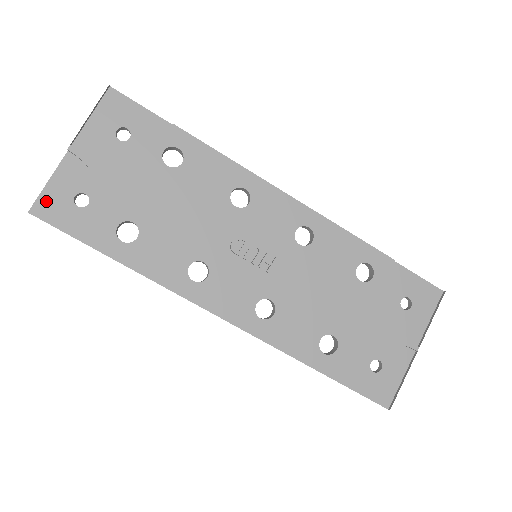
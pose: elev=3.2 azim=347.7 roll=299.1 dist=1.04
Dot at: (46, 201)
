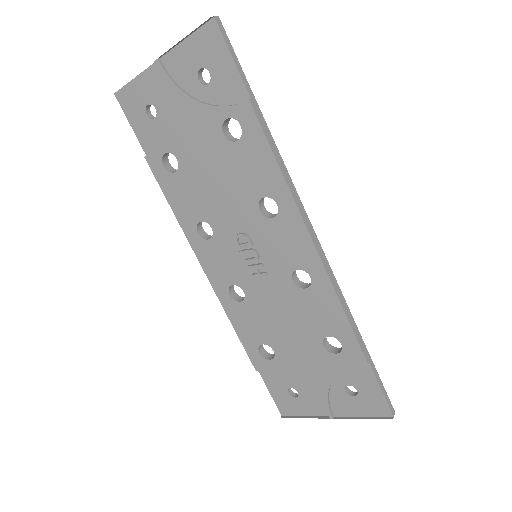
Dot at: (128, 94)
